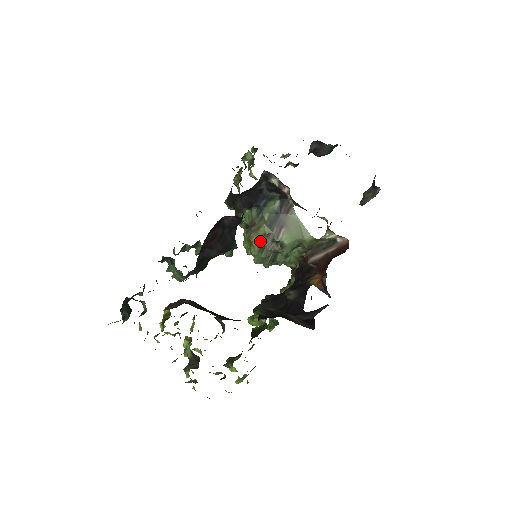
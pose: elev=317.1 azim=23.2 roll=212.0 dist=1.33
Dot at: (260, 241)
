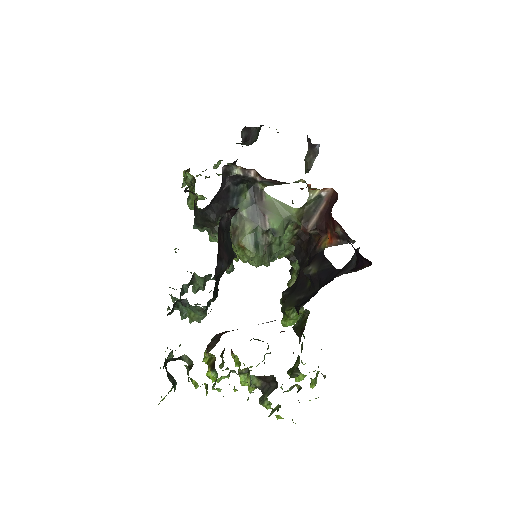
Dot at: (251, 240)
